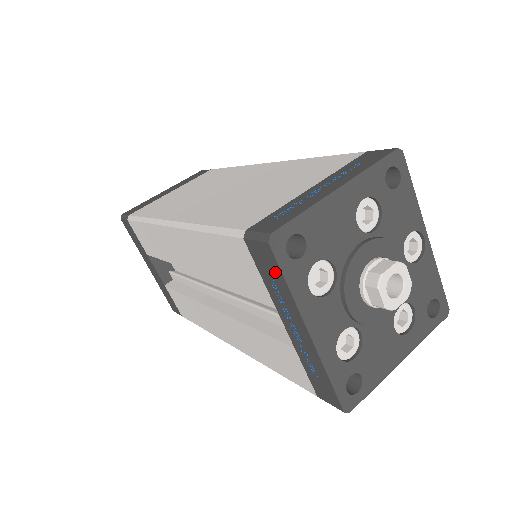
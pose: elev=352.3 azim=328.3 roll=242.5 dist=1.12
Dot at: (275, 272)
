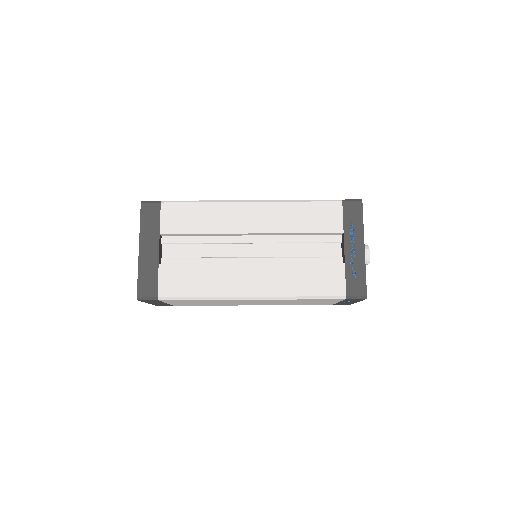
Dot at: (358, 216)
